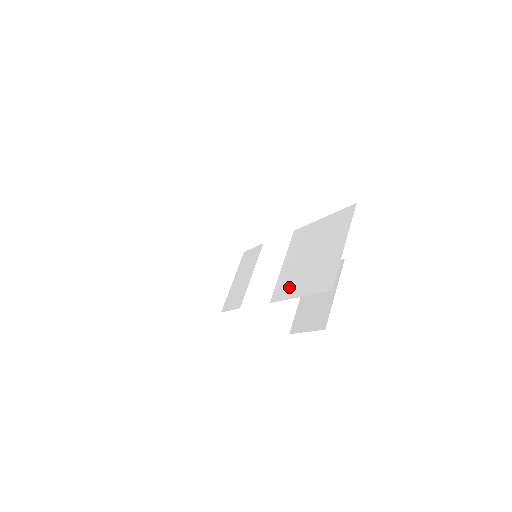
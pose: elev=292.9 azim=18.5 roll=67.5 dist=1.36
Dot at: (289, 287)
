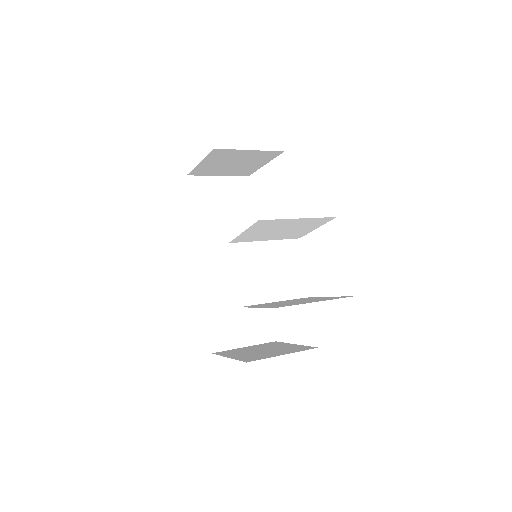
Dot at: occluded
